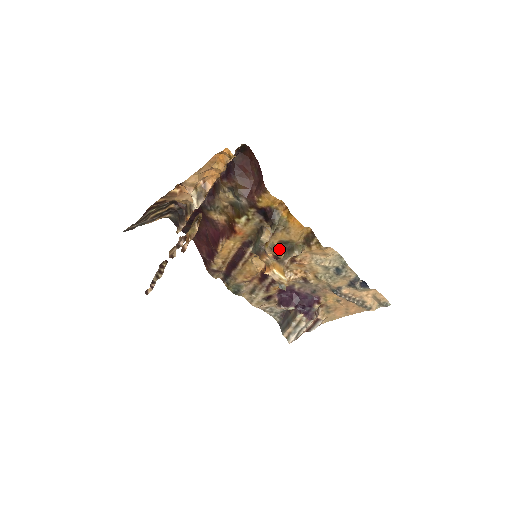
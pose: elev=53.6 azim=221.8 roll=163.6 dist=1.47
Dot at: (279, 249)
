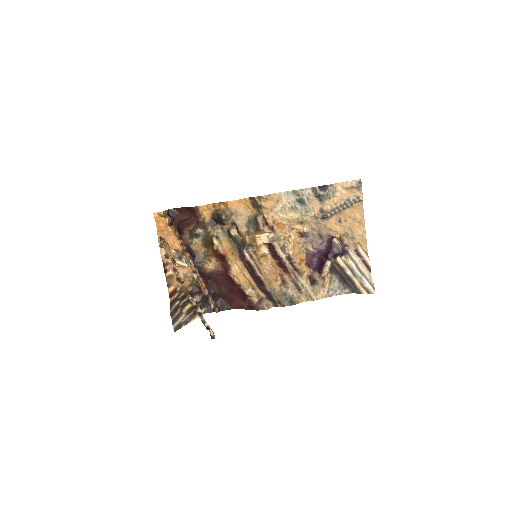
Dot at: (252, 230)
